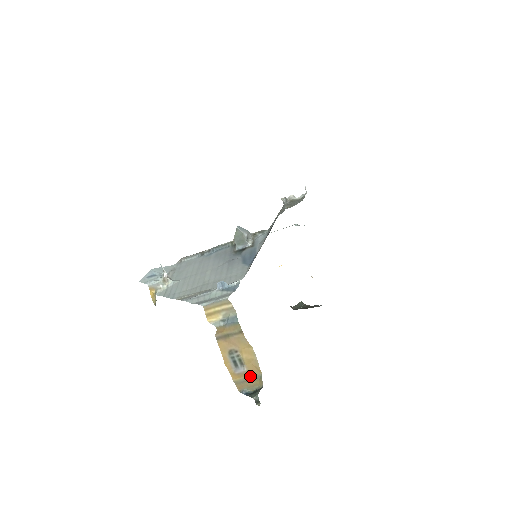
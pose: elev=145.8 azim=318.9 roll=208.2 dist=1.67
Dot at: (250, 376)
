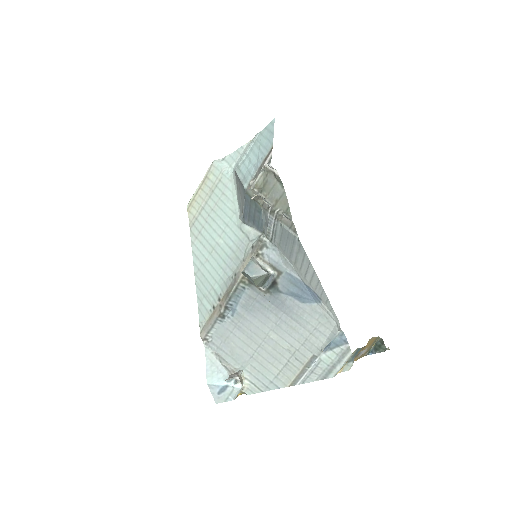
Dot at: (371, 346)
